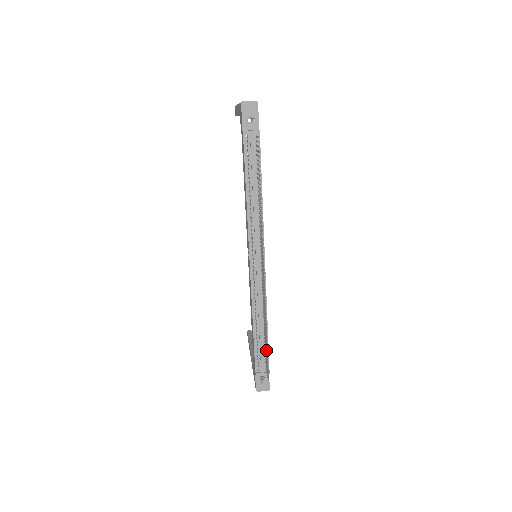
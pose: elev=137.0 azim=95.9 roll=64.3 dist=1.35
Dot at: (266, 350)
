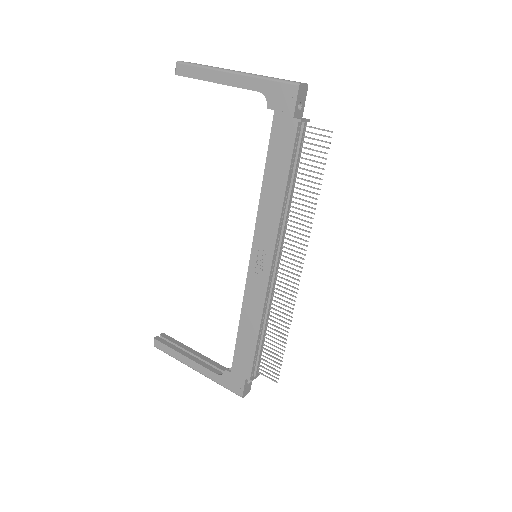
Dot at: (273, 352)
